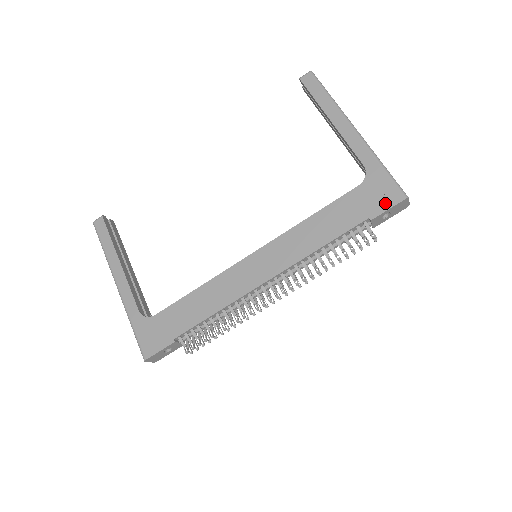
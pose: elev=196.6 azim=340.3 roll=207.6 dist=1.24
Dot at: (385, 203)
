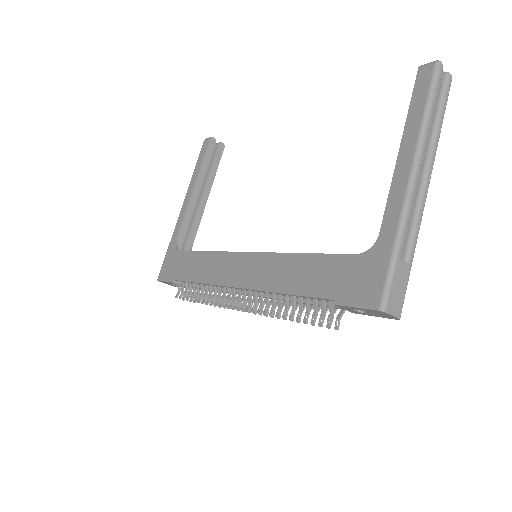
Dot at: (358, 297)
